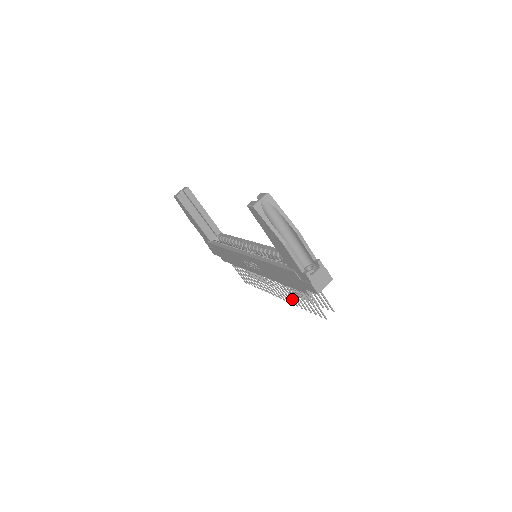
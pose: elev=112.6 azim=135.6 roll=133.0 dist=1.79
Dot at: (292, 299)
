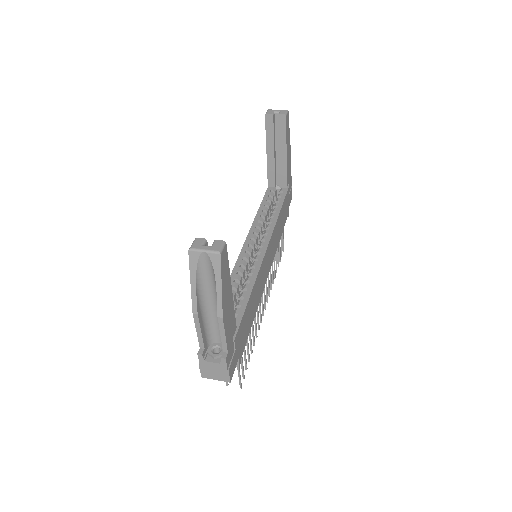
Dot at: occluded
